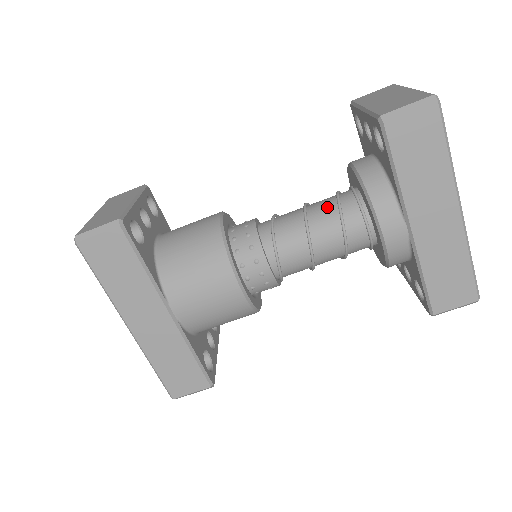
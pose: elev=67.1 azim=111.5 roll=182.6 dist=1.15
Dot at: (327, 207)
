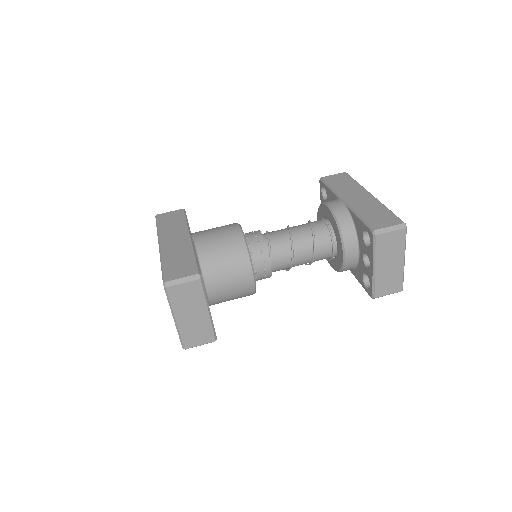
Dot at: occluded
